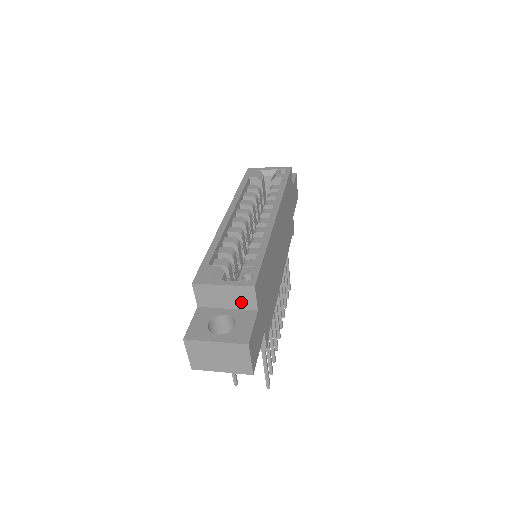
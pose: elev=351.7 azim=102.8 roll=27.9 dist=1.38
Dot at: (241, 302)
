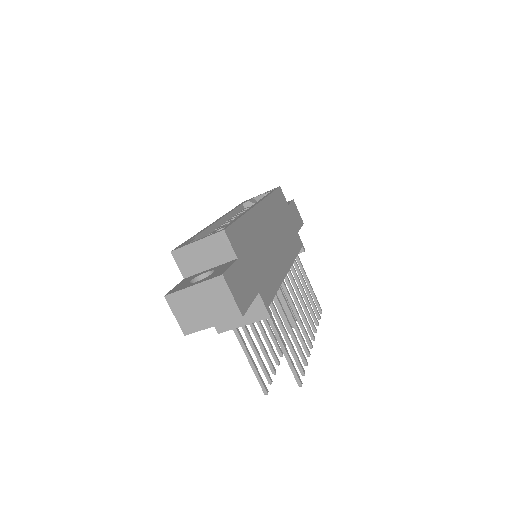
Dot at: (219, 255)
